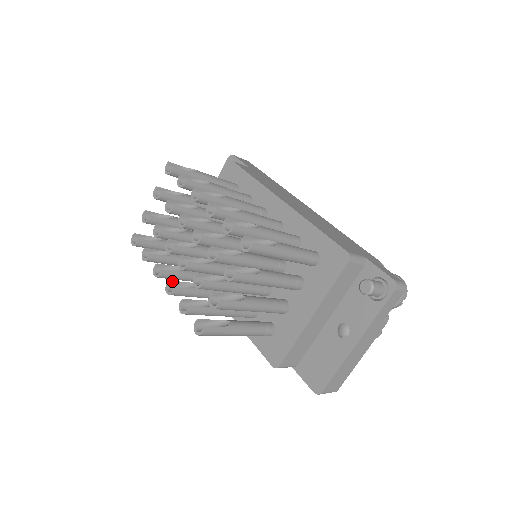
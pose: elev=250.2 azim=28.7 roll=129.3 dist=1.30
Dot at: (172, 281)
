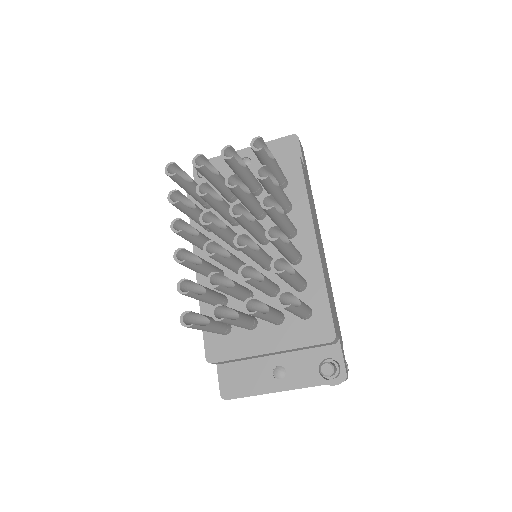
Dot at: occluded
